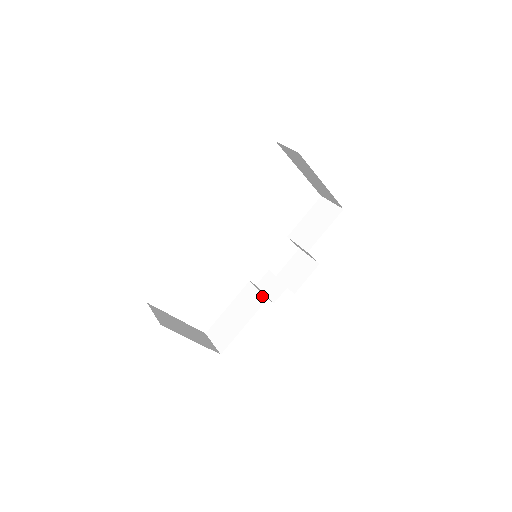
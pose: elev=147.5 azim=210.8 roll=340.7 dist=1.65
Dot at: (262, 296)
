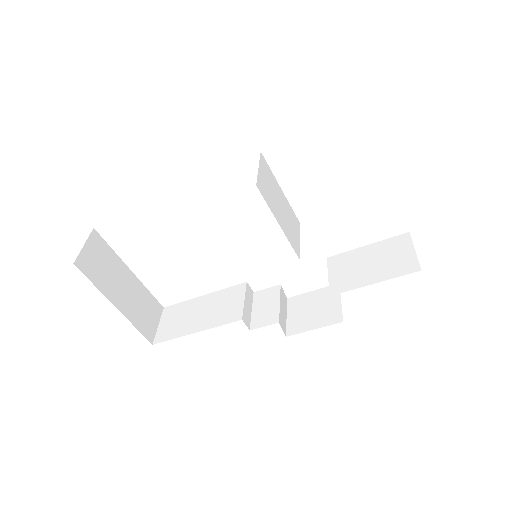
Dot at: (240, 311)
